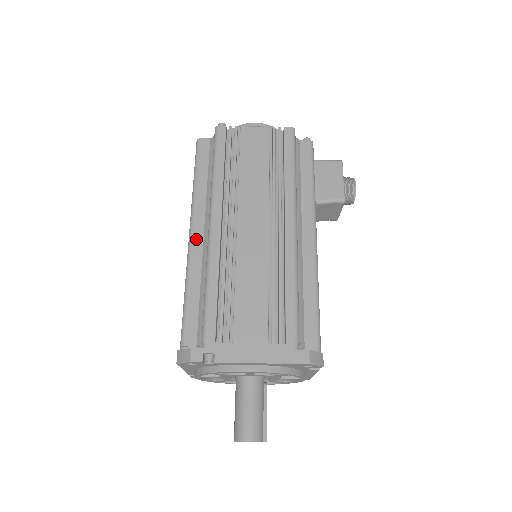
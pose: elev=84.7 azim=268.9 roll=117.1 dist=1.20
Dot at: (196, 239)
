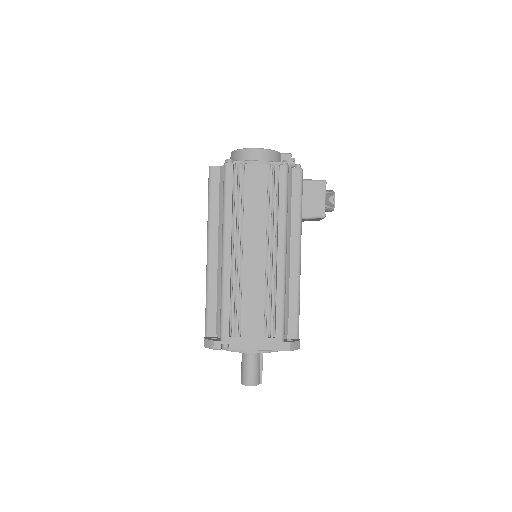
Dot at: (212, 255)
